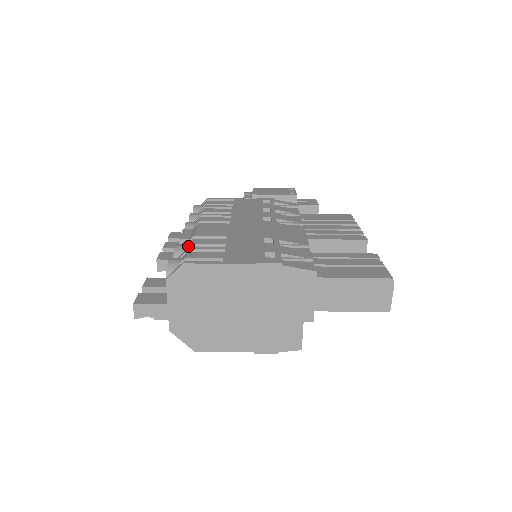
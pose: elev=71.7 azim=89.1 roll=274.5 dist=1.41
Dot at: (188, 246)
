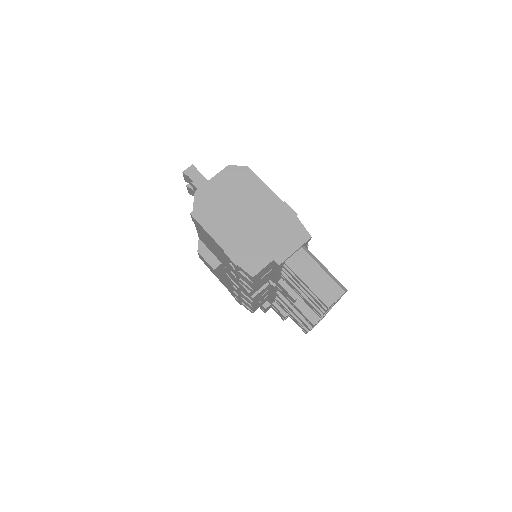
Dot at: occluded
